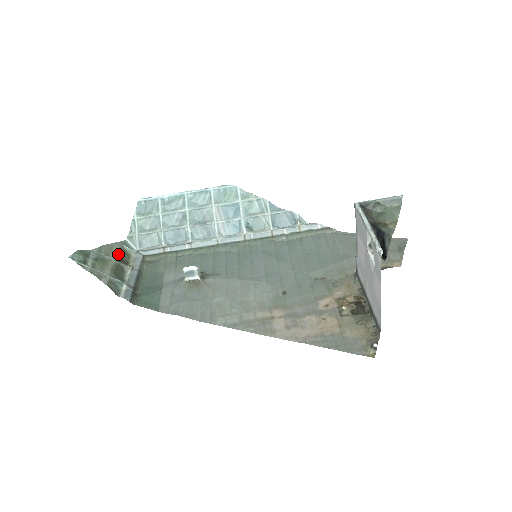
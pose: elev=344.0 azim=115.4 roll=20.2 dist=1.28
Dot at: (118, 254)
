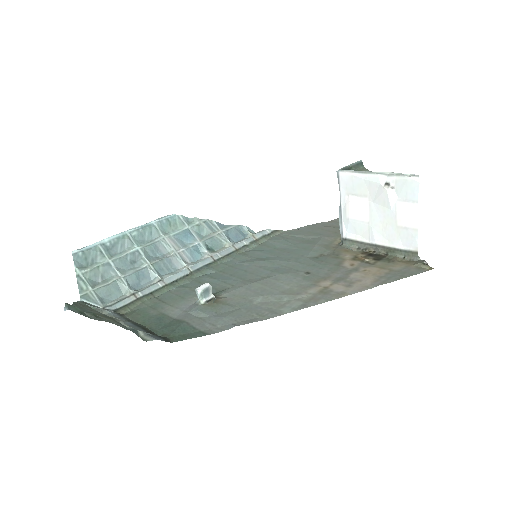
Dot at: occluded
